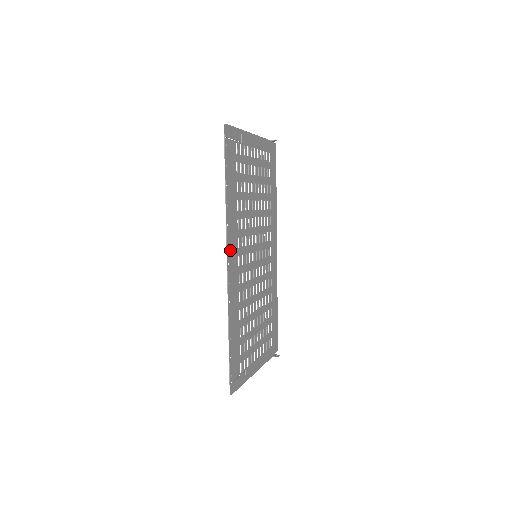
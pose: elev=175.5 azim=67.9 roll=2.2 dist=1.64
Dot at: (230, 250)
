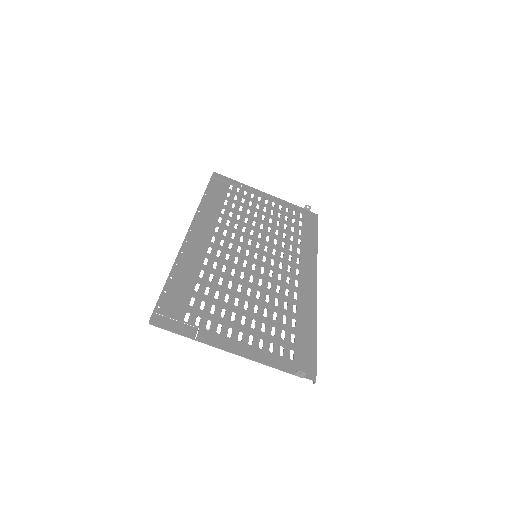
Dot at: (198, 226)
